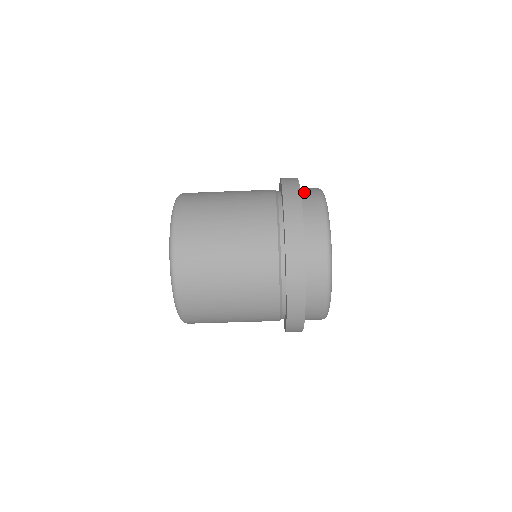
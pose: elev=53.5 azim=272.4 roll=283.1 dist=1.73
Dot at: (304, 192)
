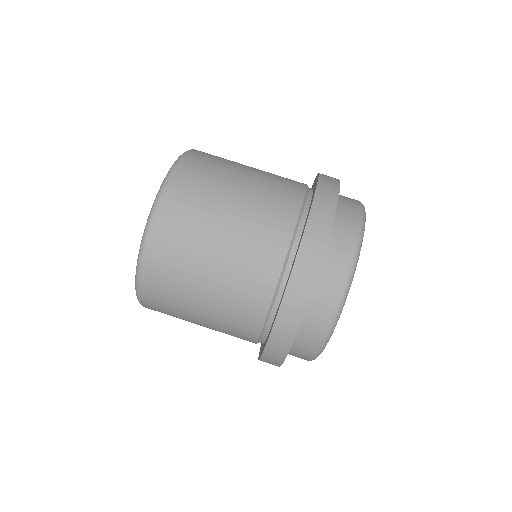
Dot at: (341, 195)
